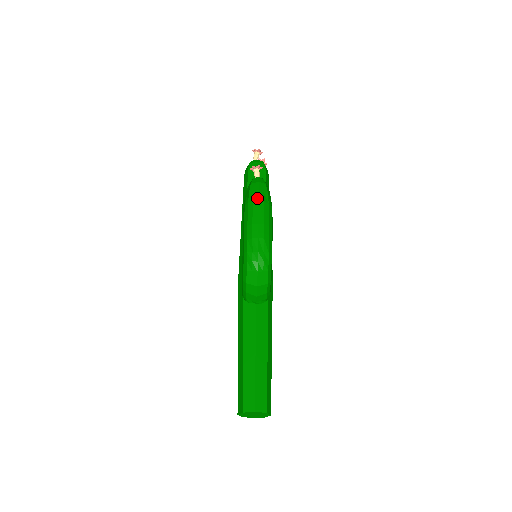
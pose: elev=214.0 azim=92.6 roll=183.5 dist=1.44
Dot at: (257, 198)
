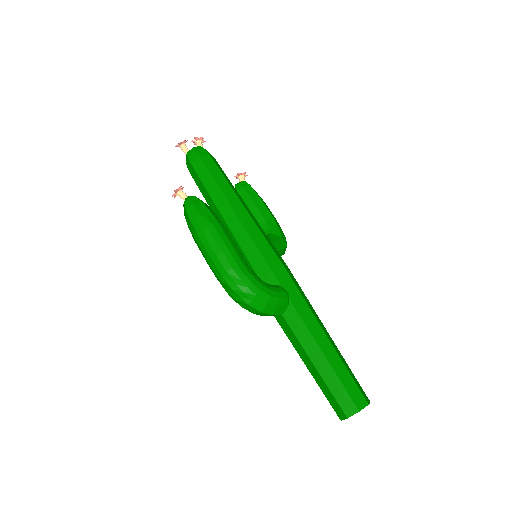
Dot at: (195, 232)
